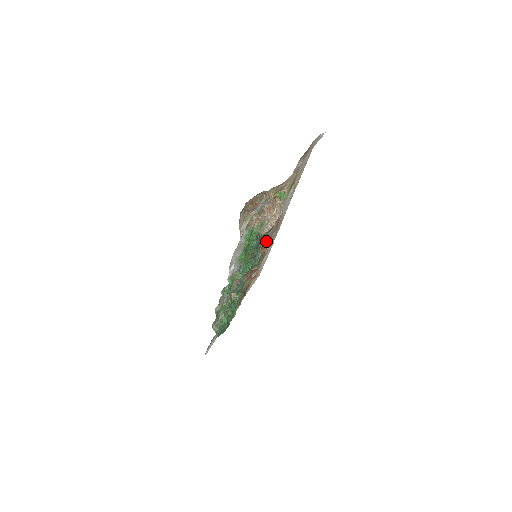
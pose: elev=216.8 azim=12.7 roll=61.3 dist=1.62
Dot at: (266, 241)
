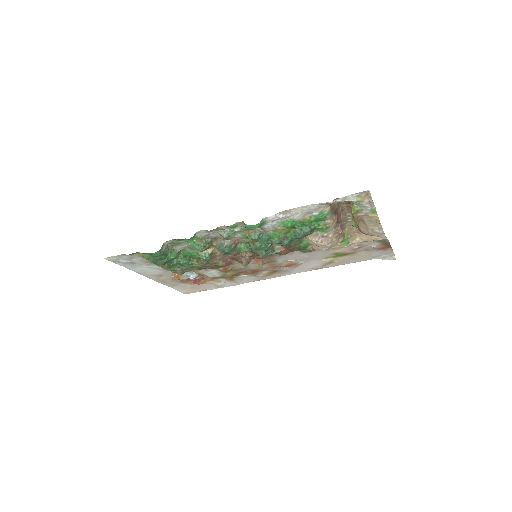
Dot at: (292, 250)
